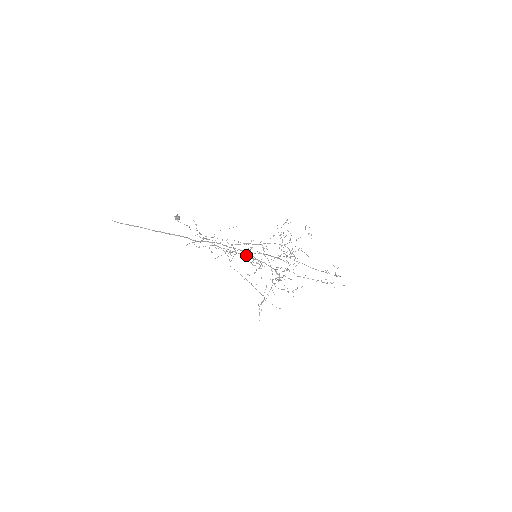
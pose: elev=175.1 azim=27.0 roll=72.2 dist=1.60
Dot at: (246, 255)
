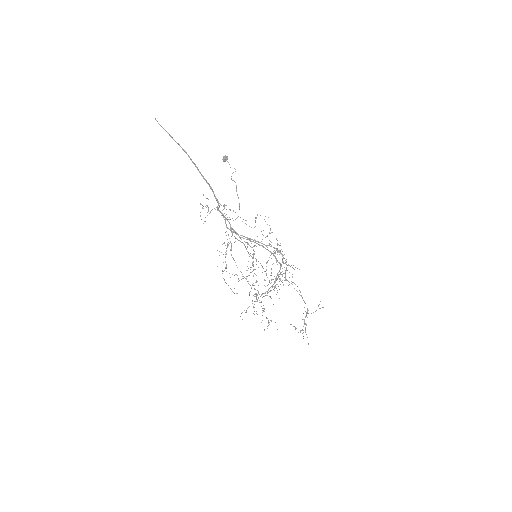
Dot at: occluded
